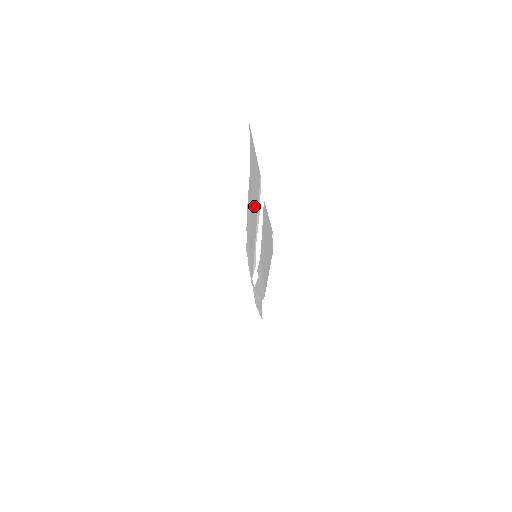
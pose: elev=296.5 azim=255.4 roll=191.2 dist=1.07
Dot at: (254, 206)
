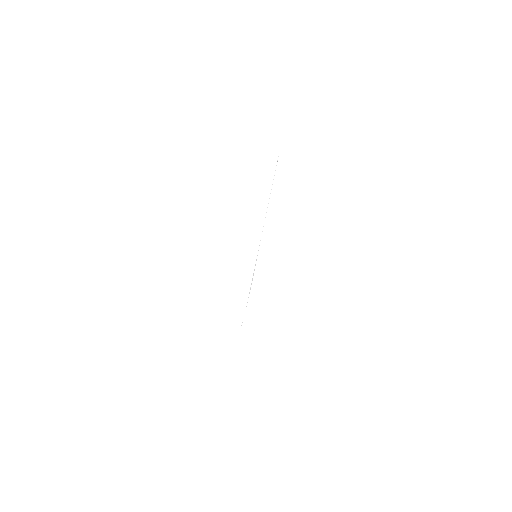
Dot at: occluded
